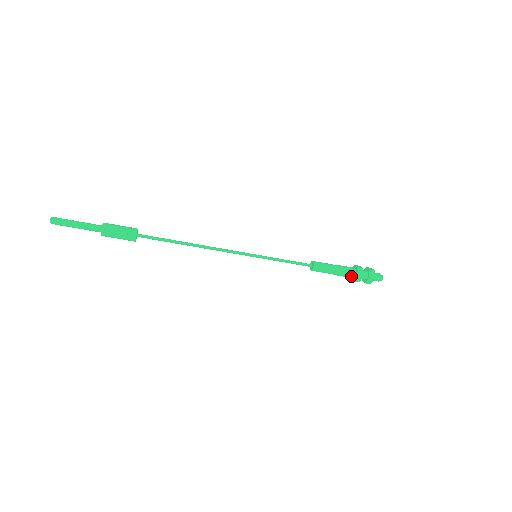
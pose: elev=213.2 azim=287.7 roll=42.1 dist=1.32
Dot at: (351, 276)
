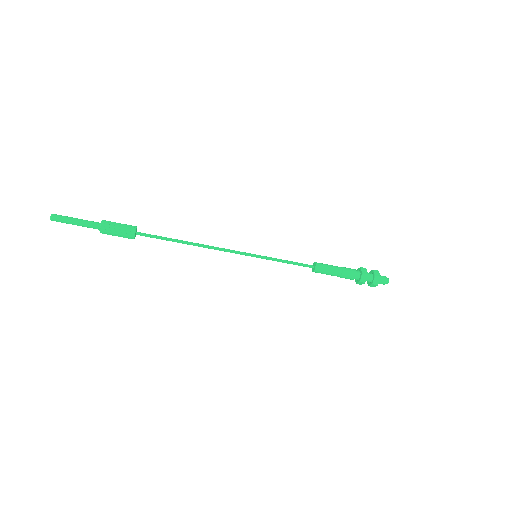
Dot at: occluded
